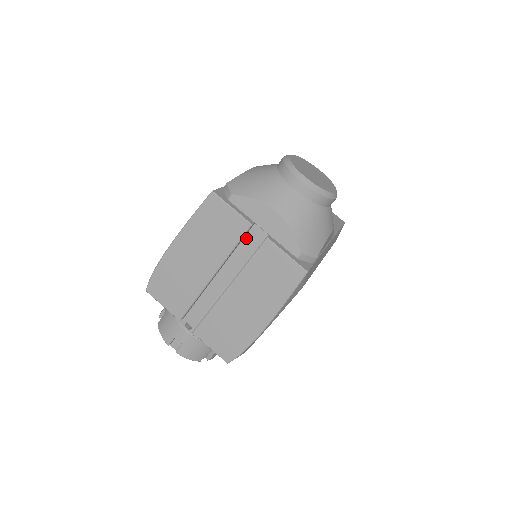
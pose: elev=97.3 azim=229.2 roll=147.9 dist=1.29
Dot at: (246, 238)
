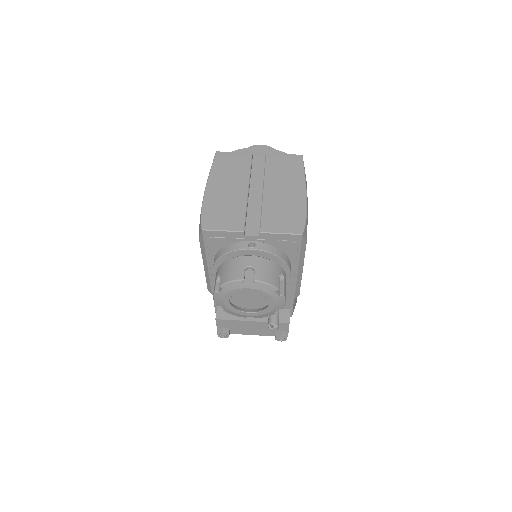
Dot at: (253, 165)
